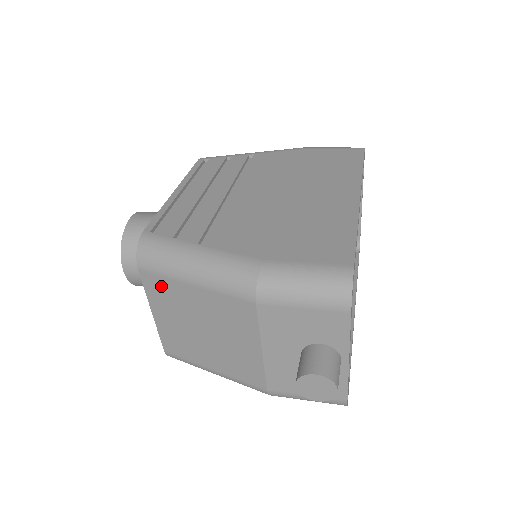
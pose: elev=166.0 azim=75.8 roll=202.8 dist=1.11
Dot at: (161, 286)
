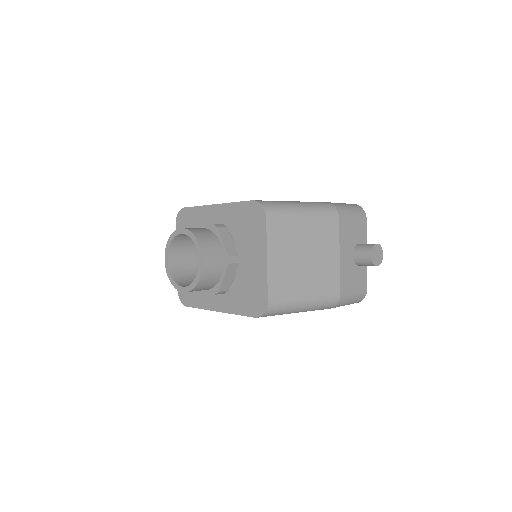
Dot at: (281, 227)
